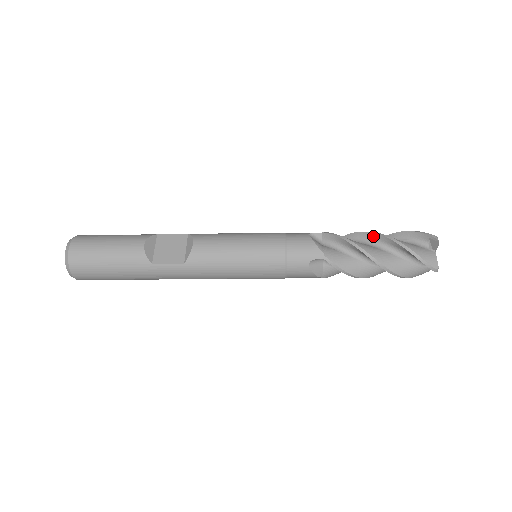
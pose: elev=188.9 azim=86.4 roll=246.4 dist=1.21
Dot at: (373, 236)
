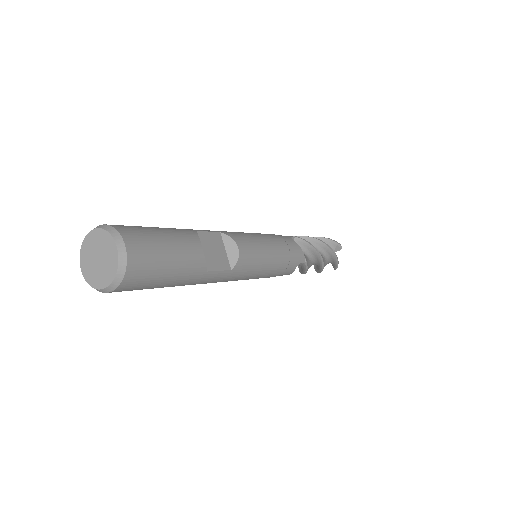
Dot at: (316, 242)
